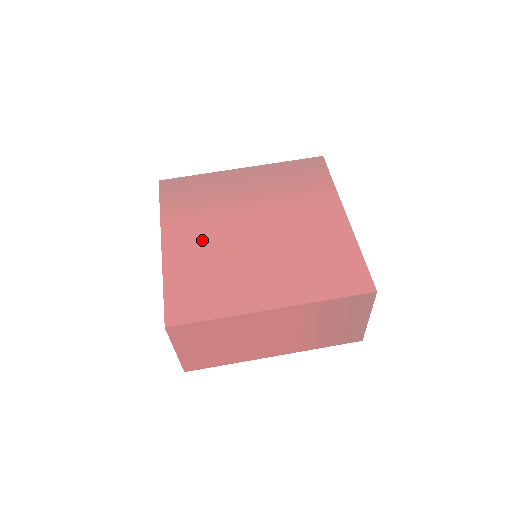
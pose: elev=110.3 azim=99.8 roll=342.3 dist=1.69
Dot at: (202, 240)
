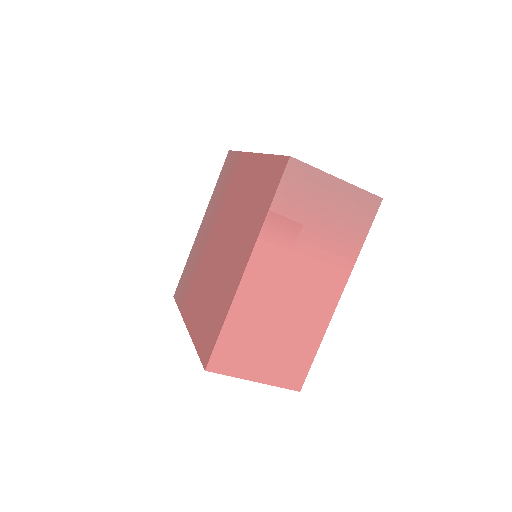
Dot at: (200, 292)
